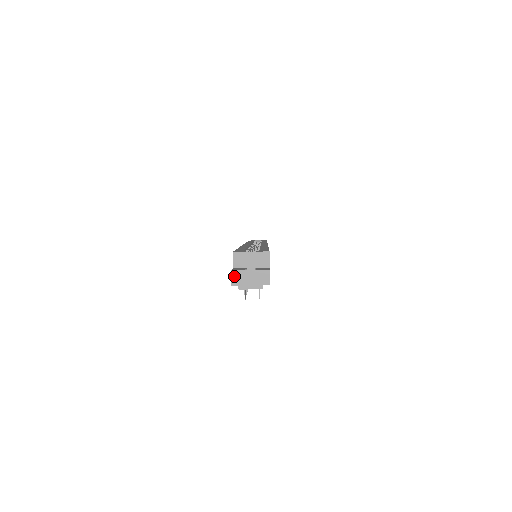
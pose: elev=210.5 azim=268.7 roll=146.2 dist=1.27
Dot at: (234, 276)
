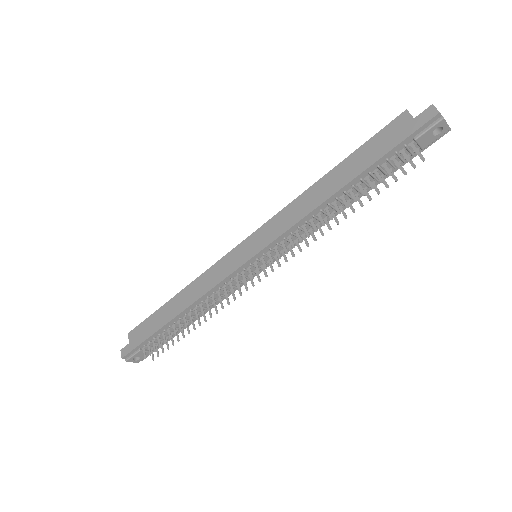
Dot at: (436, 108)
